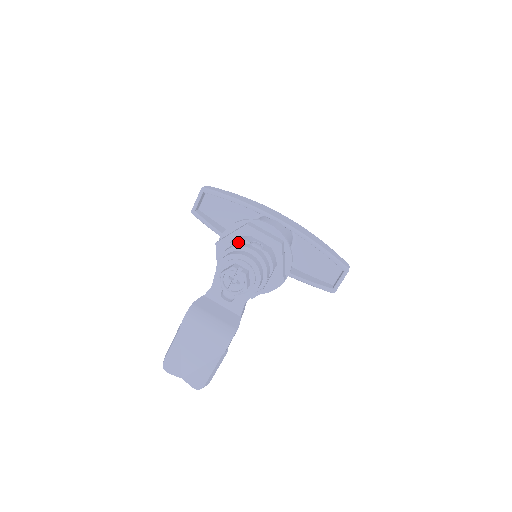
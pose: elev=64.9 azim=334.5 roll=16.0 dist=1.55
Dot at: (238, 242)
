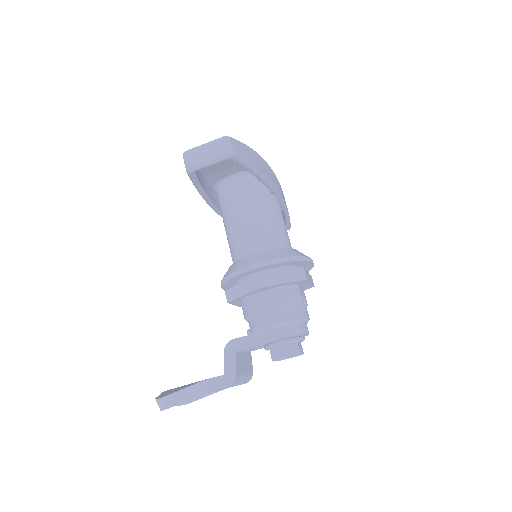
Dot at: (296, 305)
